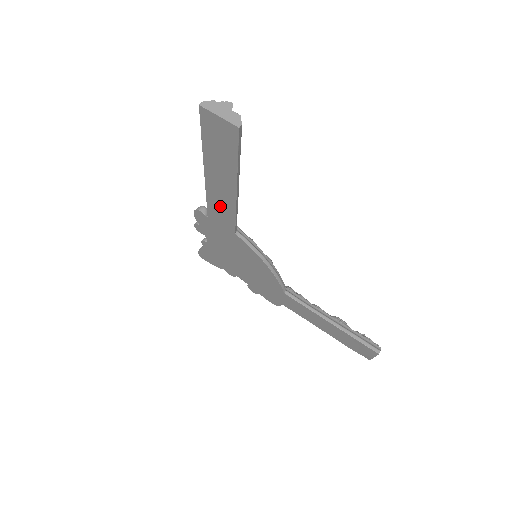
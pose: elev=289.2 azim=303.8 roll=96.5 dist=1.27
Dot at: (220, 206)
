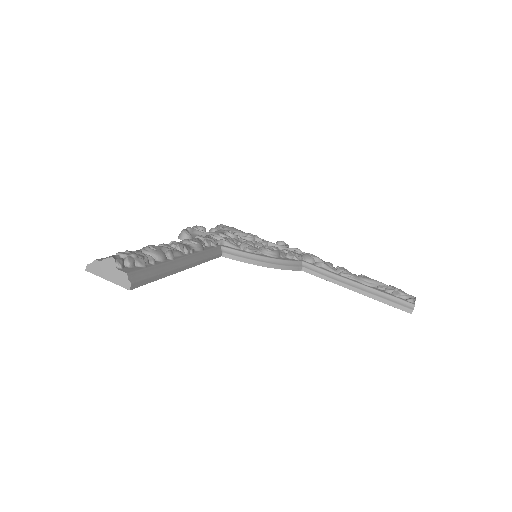
Dot at: occluded
